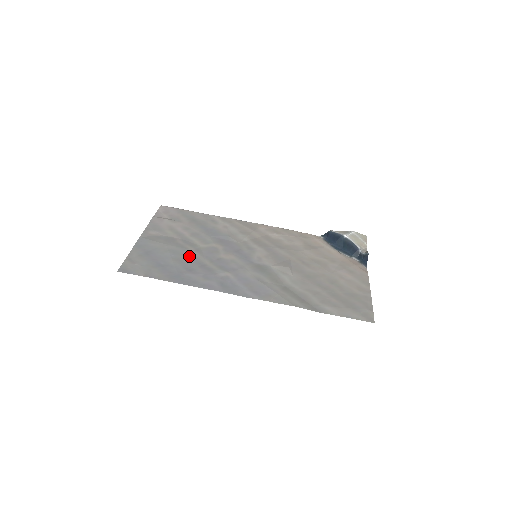
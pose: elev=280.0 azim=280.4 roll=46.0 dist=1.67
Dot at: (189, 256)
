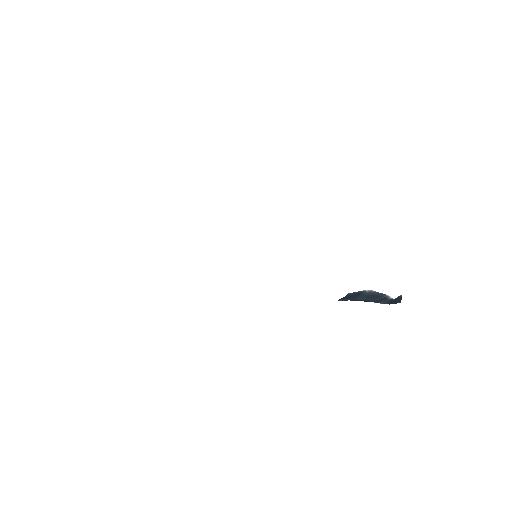
Dot at: occluded
